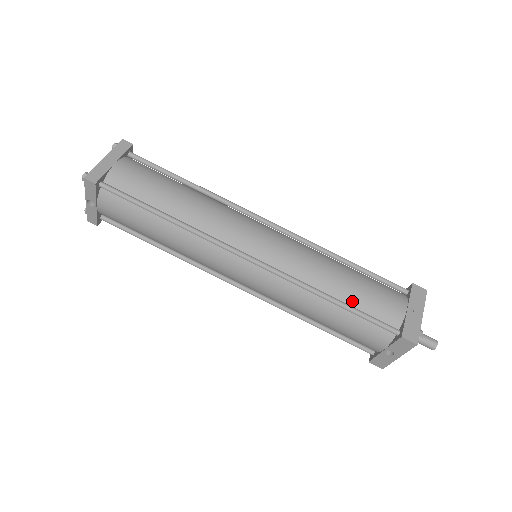
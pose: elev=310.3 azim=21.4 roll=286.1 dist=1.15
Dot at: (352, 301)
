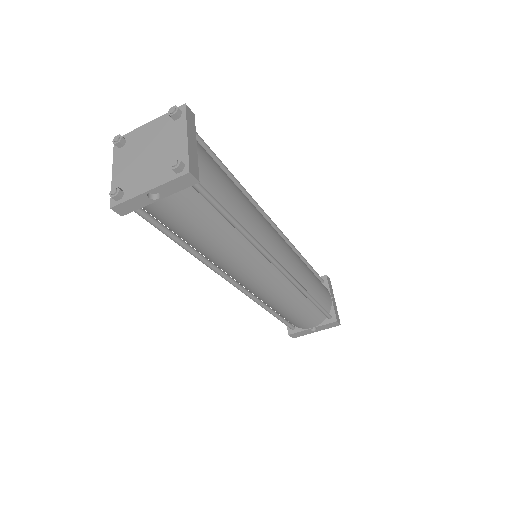
Dot at: (317, 297)
